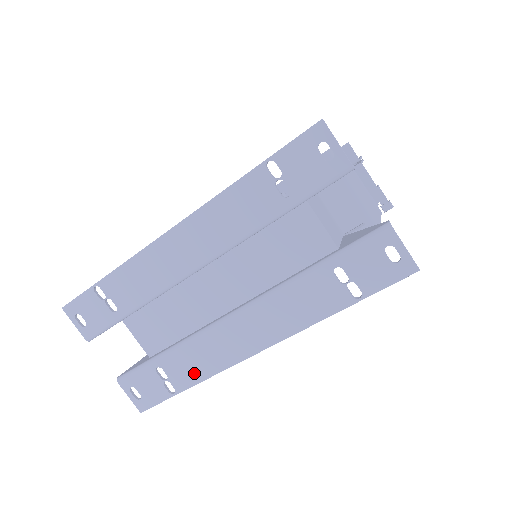
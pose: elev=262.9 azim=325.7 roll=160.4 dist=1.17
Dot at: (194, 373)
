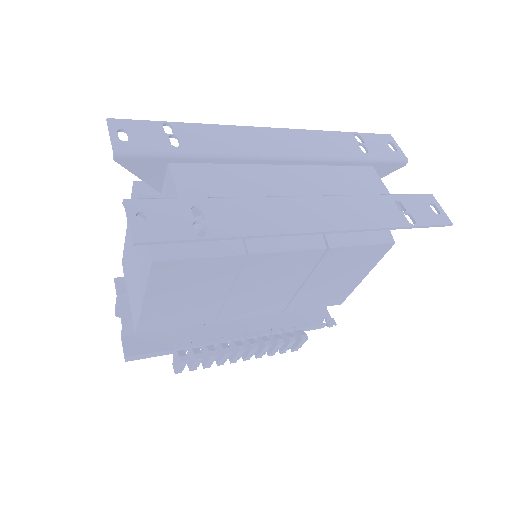
Dot at: (241, 225)
